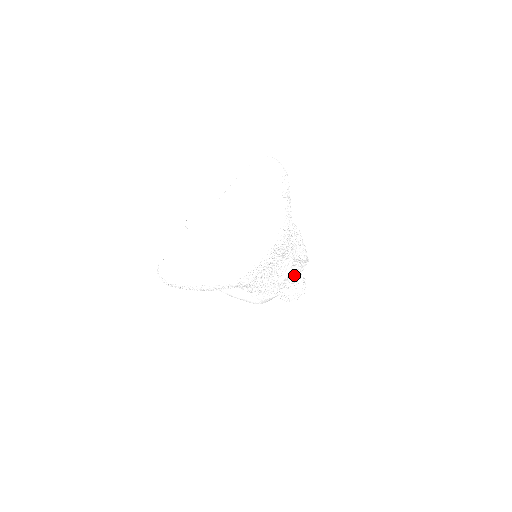
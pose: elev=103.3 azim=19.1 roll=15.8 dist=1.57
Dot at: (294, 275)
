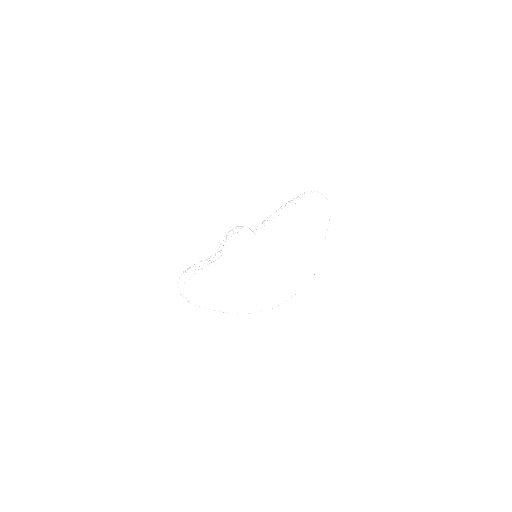
Dot at: occluded
